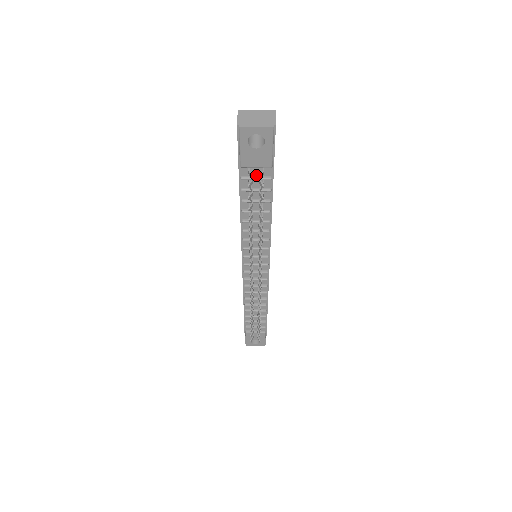
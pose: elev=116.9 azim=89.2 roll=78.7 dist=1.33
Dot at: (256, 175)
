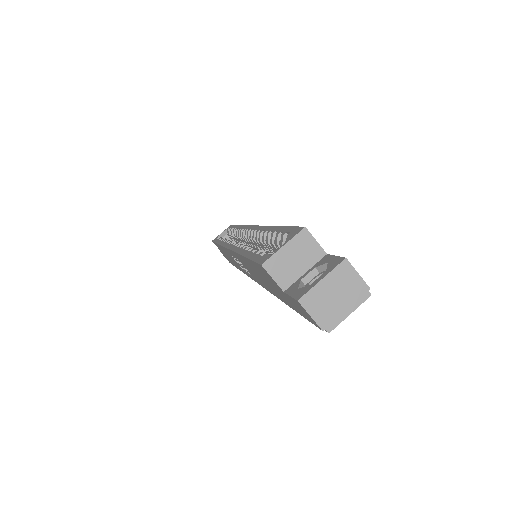
Dot at: occluded
